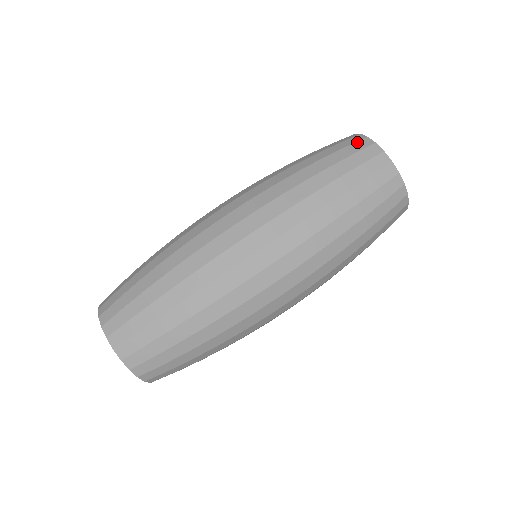
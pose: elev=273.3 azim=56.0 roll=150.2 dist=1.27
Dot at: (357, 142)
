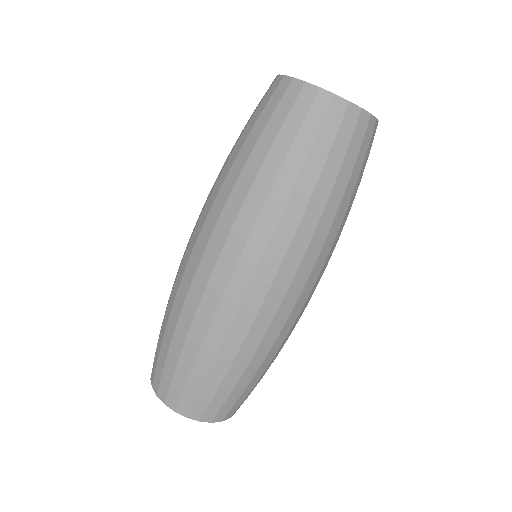
Dot at: (286, 92)
